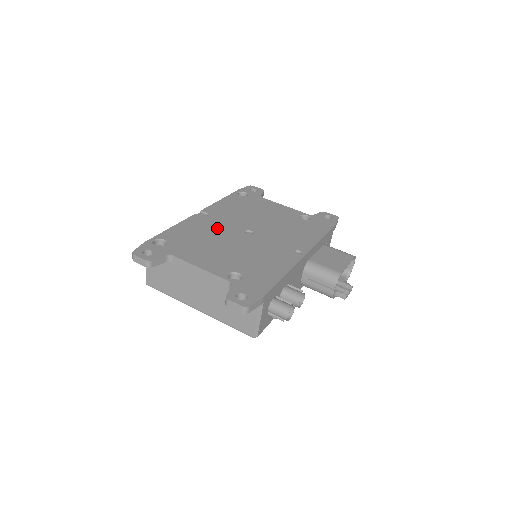
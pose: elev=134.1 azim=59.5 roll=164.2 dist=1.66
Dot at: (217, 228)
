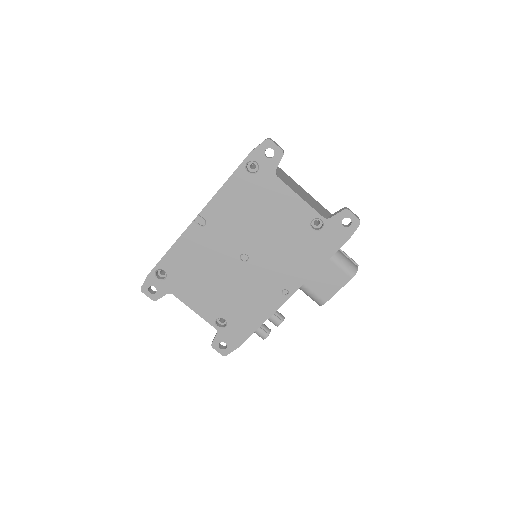
Dot at: (213, 251)
